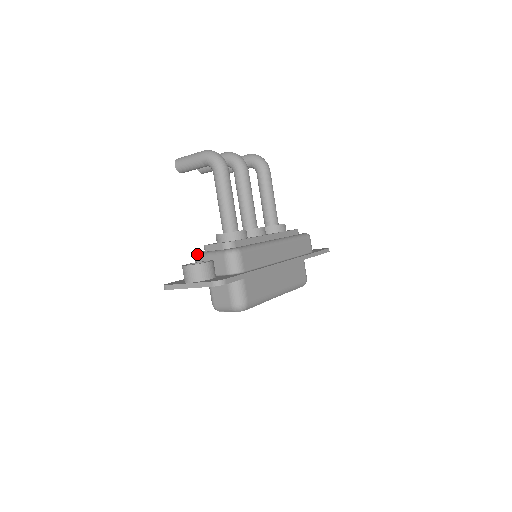
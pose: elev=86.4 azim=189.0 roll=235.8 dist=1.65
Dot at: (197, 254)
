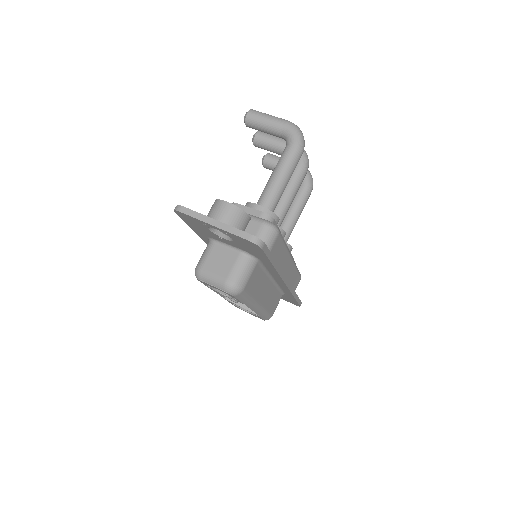
Dot at: occluded
